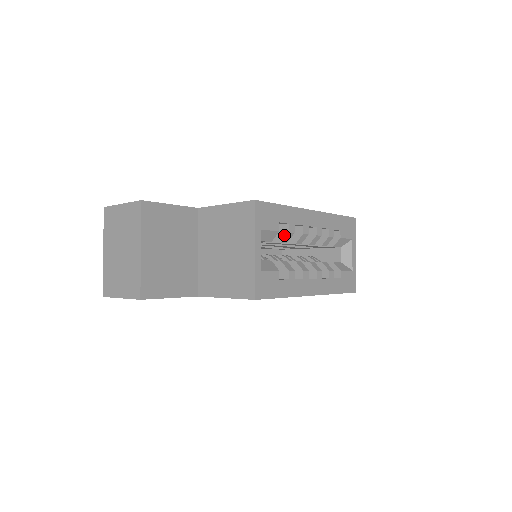
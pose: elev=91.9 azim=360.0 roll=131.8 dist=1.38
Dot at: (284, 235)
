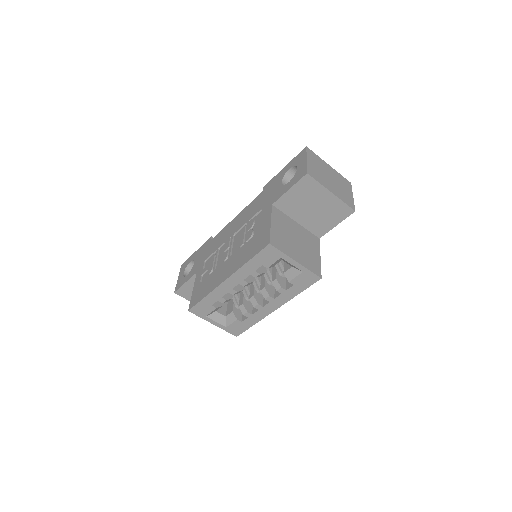
Dot at: occluded
